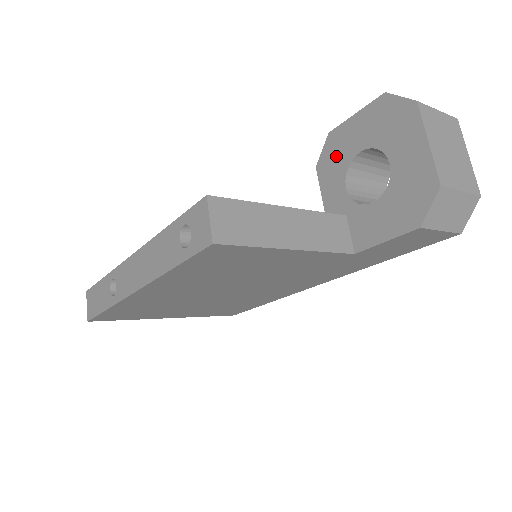
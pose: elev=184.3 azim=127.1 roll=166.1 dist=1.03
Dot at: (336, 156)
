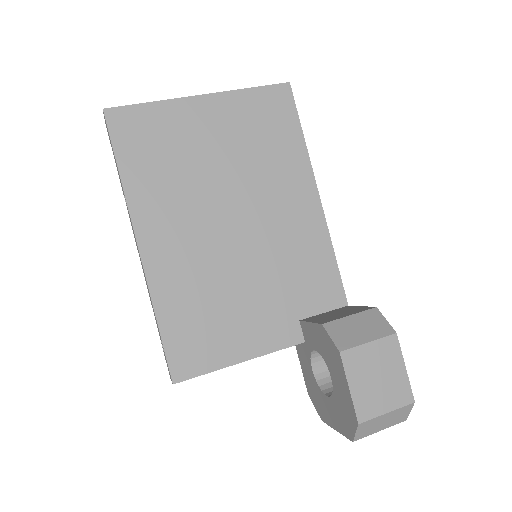
Dot at: (328, 352)
